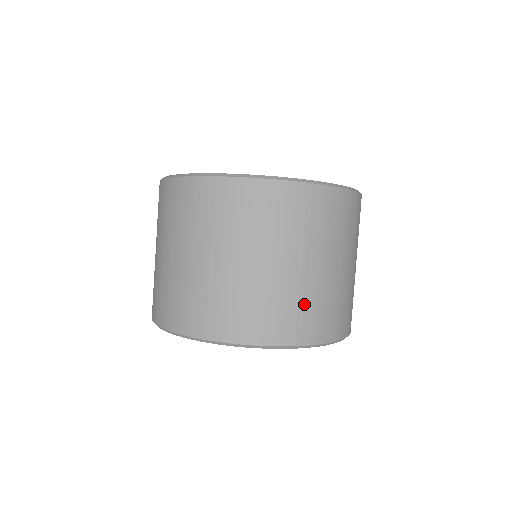
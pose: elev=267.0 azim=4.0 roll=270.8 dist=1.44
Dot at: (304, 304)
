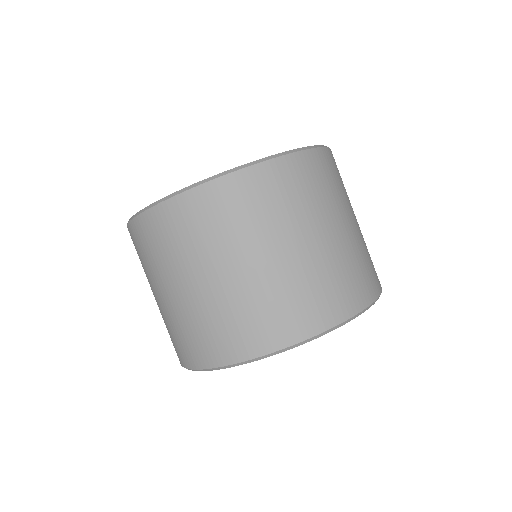
Dot at: (209, 324)
